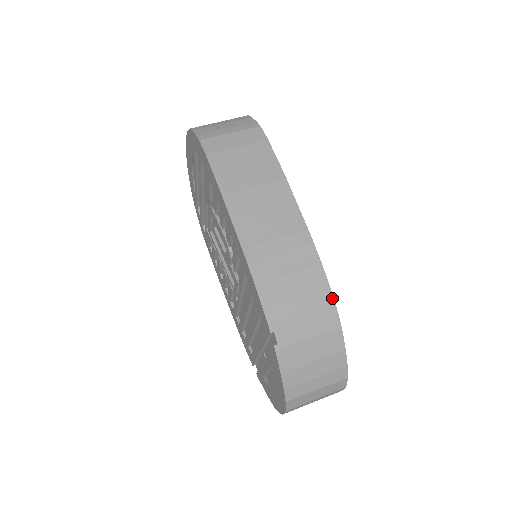
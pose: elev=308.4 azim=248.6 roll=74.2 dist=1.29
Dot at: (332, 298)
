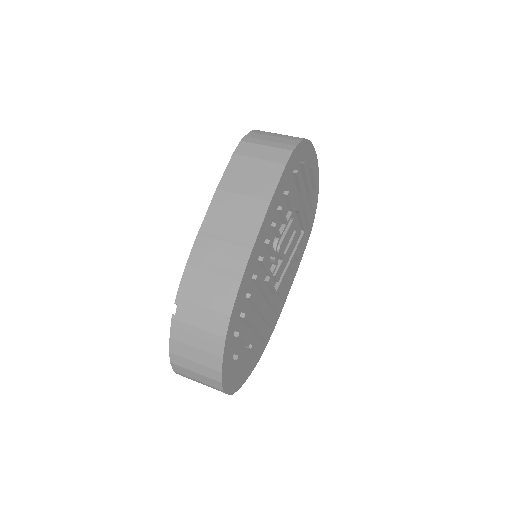
Dot at: (231, 311)
